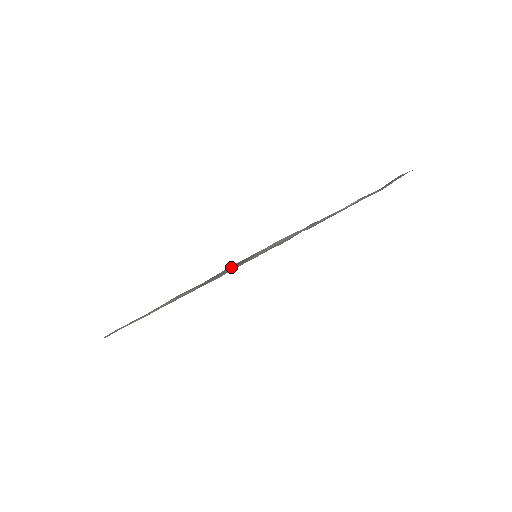
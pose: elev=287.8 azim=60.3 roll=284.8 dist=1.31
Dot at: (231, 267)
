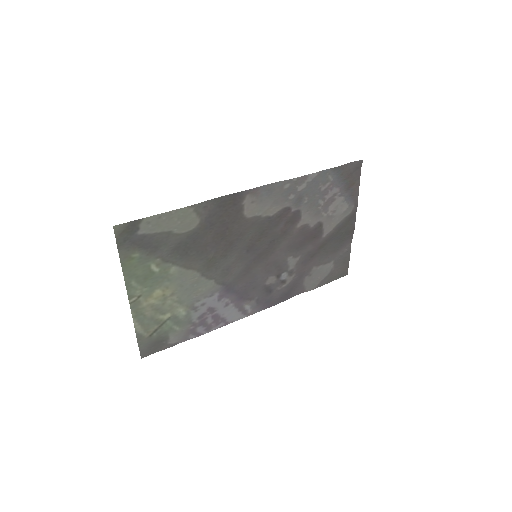
Dot at: (229, 225)
